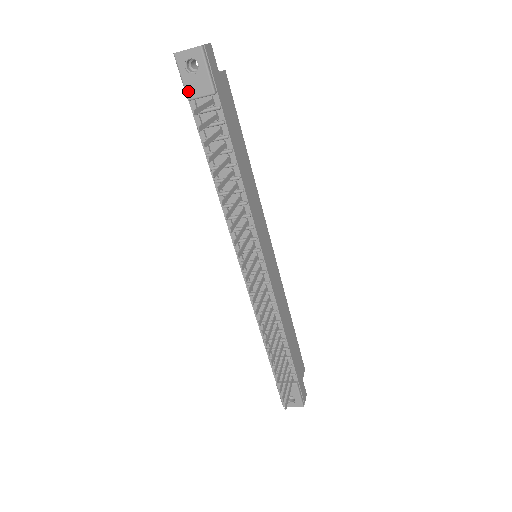
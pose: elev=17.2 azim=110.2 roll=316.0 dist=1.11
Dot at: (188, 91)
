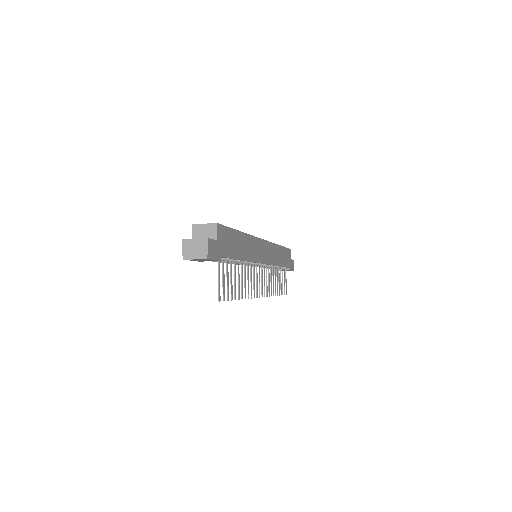
Dot at: (198, 261)
